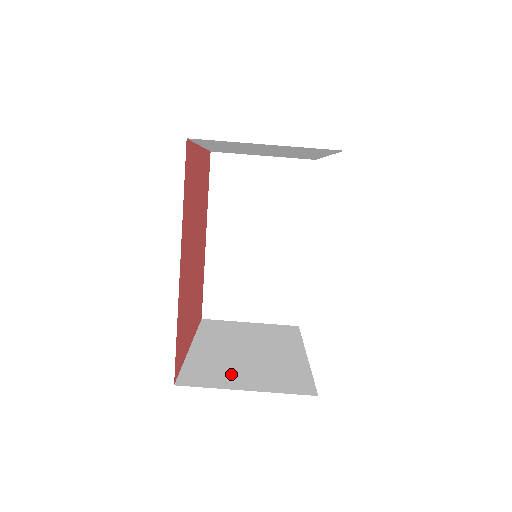
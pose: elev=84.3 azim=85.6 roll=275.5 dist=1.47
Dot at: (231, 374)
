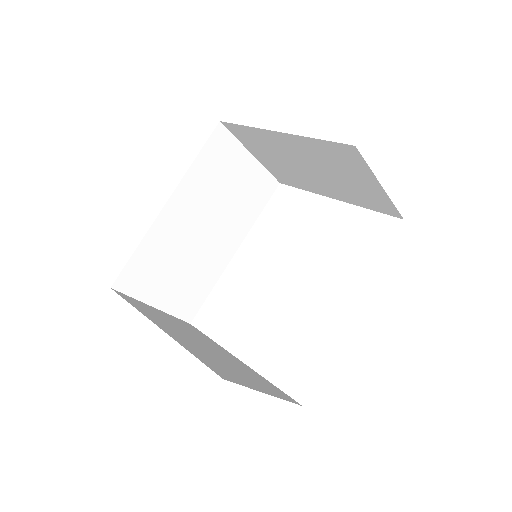
Dot at: (235, 373)
